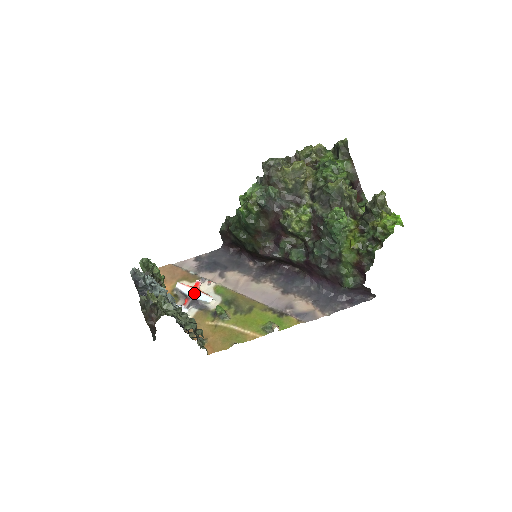
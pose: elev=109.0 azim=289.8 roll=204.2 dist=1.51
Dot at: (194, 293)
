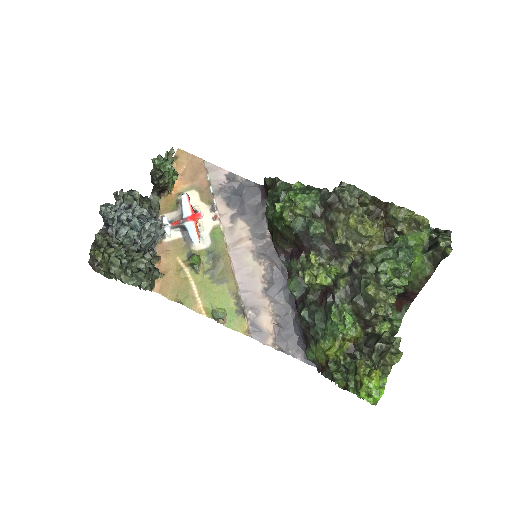
Dot at: (189, 221)
